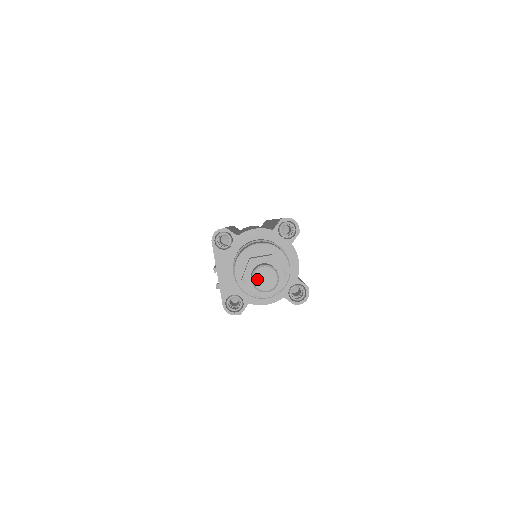
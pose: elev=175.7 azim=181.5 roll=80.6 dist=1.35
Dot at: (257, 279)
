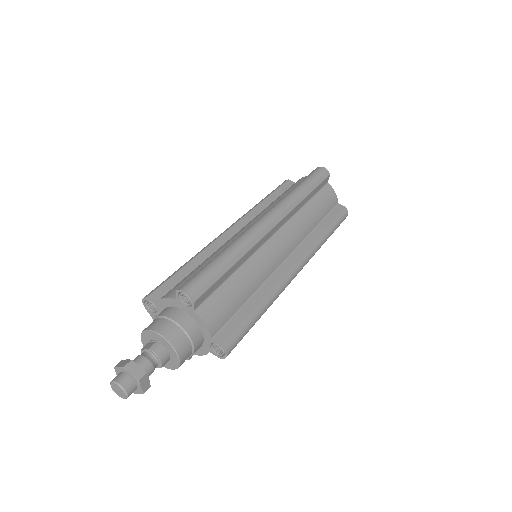
Dot at: (114, 390)
